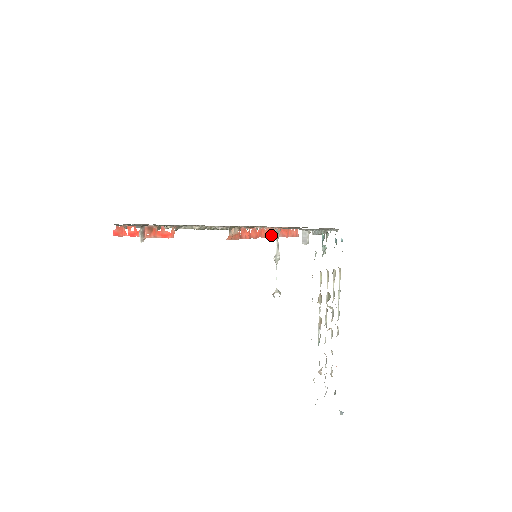
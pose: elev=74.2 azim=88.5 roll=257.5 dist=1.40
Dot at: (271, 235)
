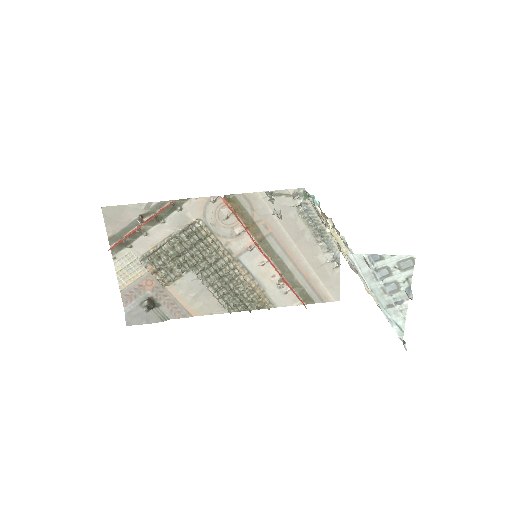
Dot at: (271, 264)
